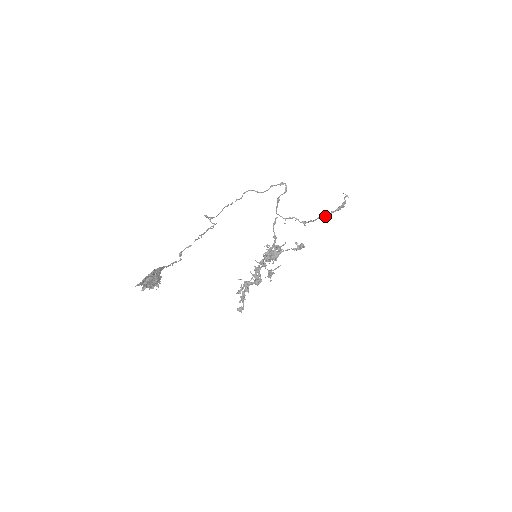
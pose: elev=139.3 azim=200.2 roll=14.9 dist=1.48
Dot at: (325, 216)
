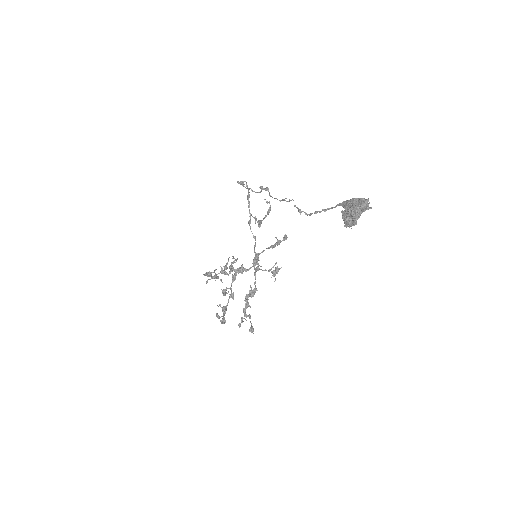
Dot at: (261, 221)
